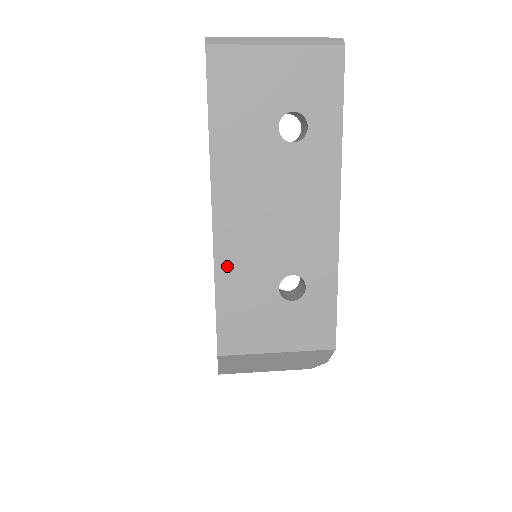
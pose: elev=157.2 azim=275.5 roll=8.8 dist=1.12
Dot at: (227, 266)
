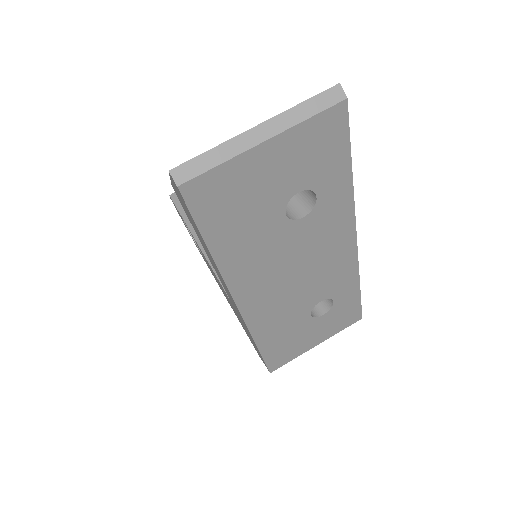
Dot at: (262, 328)
